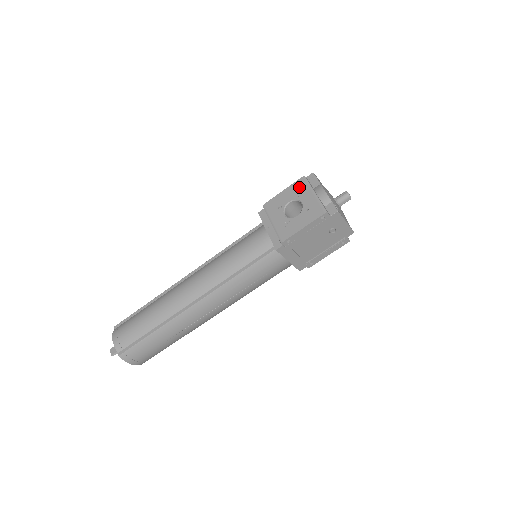
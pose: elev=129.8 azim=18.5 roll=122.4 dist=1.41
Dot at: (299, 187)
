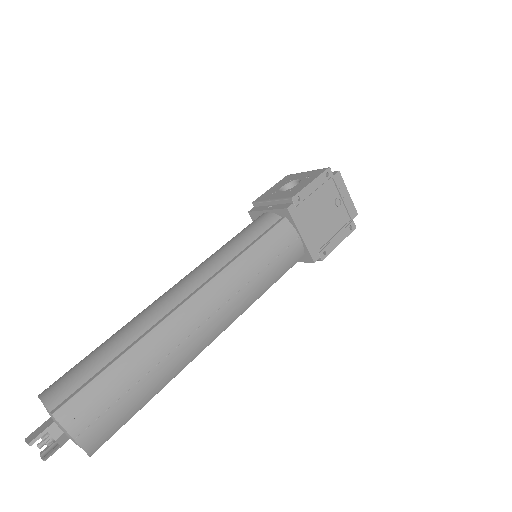
Dot at: (287, 178)
